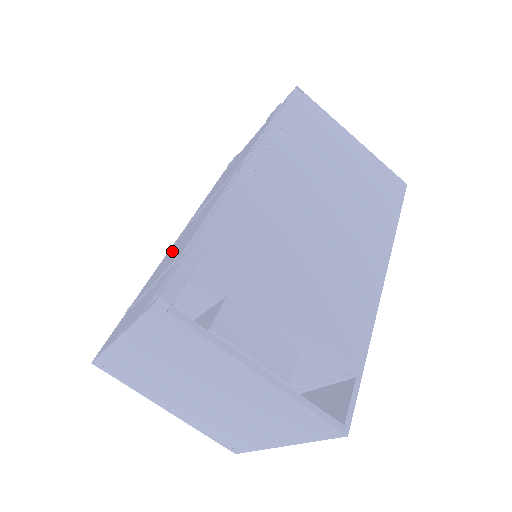
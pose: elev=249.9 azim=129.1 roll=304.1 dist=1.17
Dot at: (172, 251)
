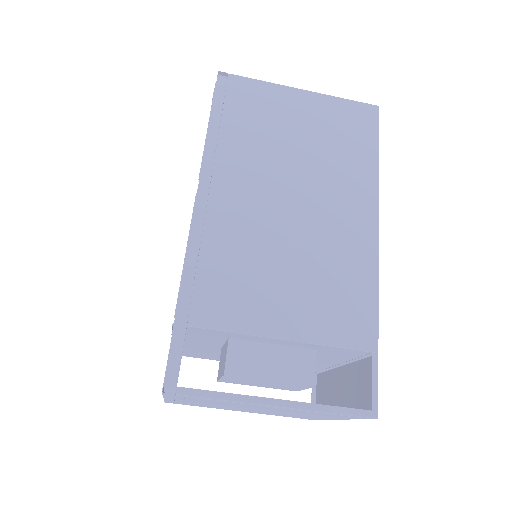
Dot at: occluded
